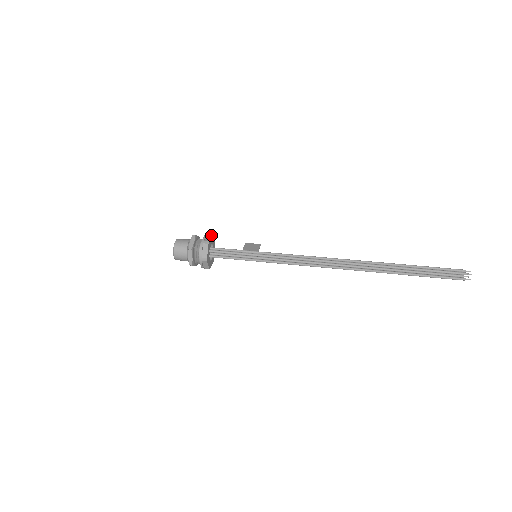
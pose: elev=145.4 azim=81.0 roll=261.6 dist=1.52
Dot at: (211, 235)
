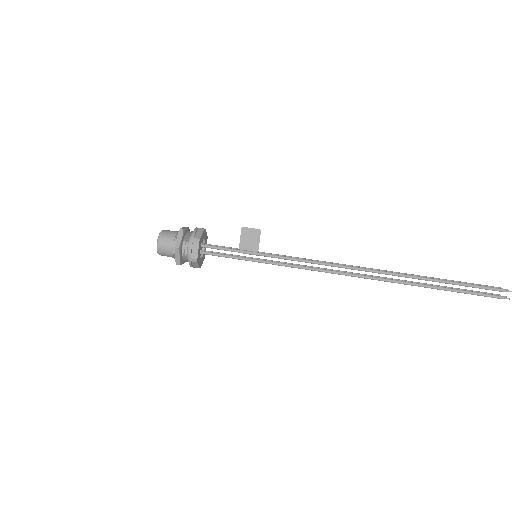
Dot at: (197, 242)
